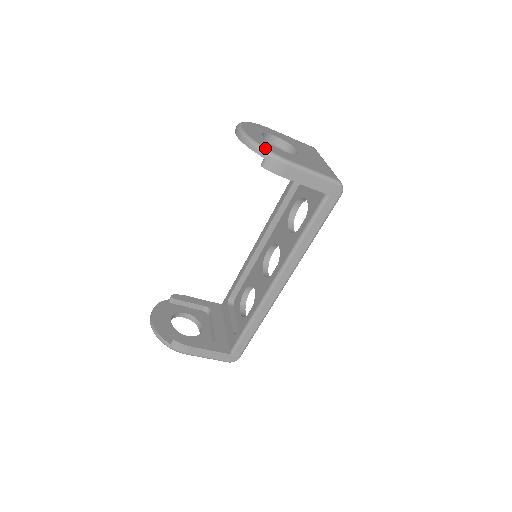
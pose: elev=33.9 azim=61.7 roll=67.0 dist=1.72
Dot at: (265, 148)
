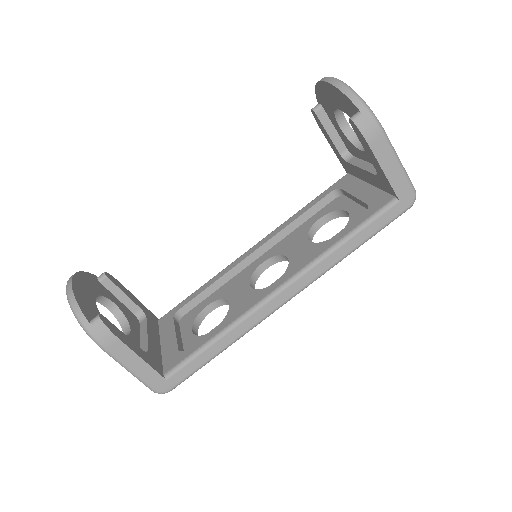
Dot at: (364, 101)
